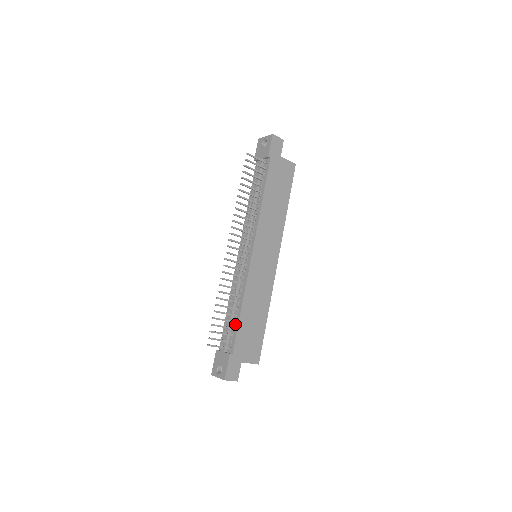
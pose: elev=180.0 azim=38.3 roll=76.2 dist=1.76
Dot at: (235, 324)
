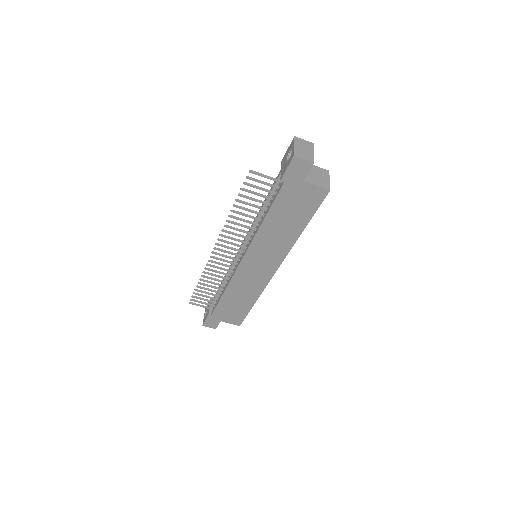
Dot at: (219, 298)
